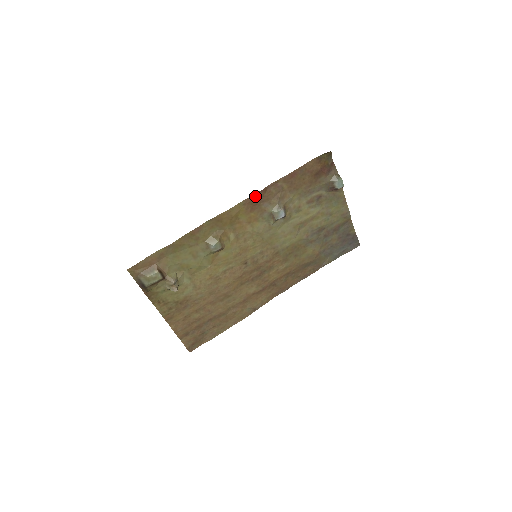
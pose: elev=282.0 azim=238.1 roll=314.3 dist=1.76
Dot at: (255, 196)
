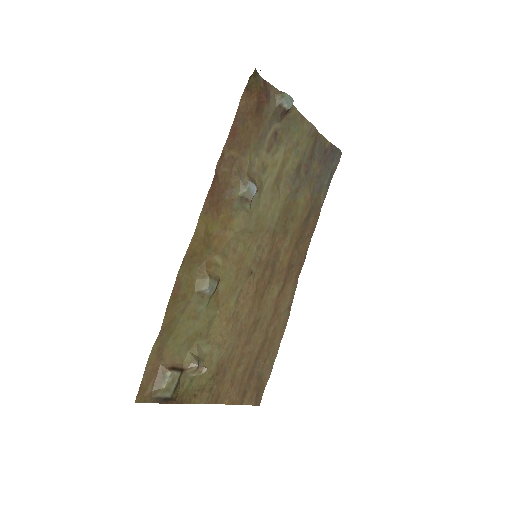
Dot at: (210, 193)
